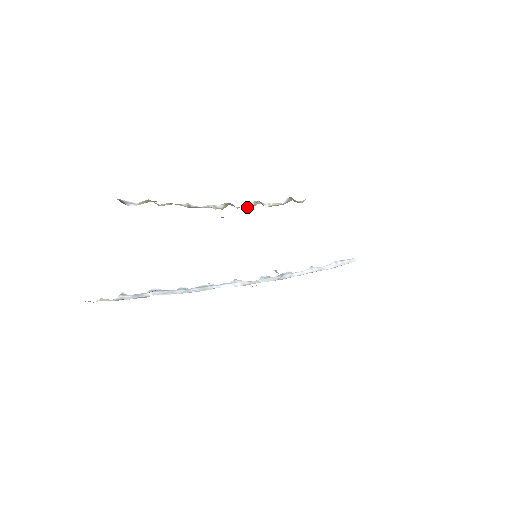
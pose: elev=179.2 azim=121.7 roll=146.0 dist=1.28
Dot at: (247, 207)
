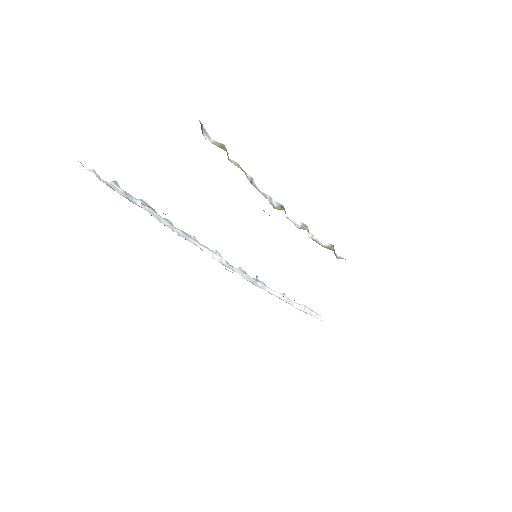
Dot at: (294, 223)
